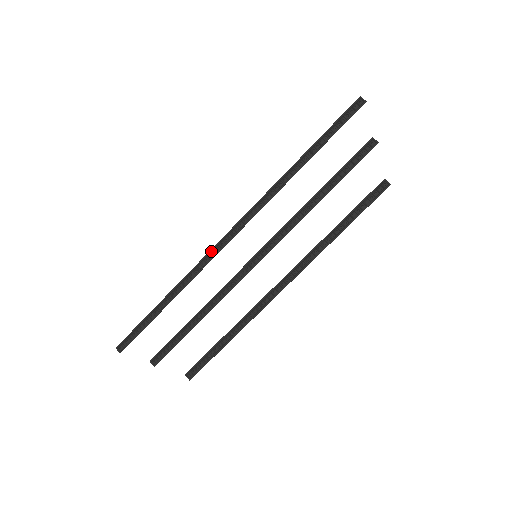
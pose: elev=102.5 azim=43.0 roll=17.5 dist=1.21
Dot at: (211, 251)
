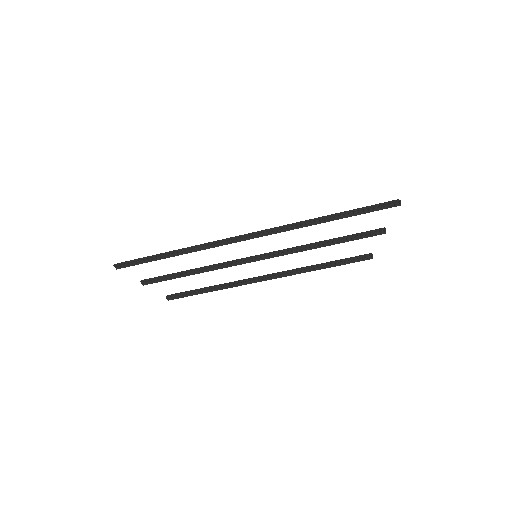
Dot at: (224, 240)
